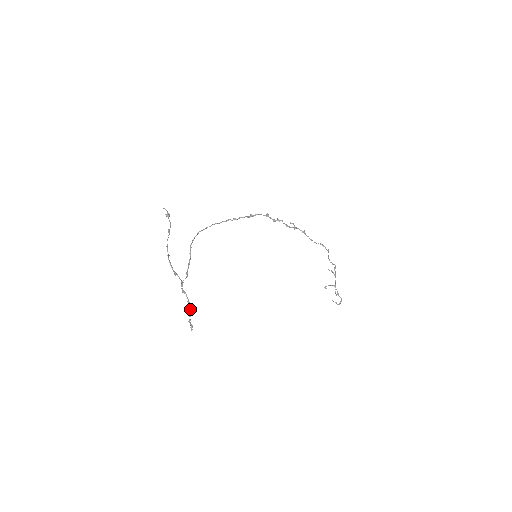
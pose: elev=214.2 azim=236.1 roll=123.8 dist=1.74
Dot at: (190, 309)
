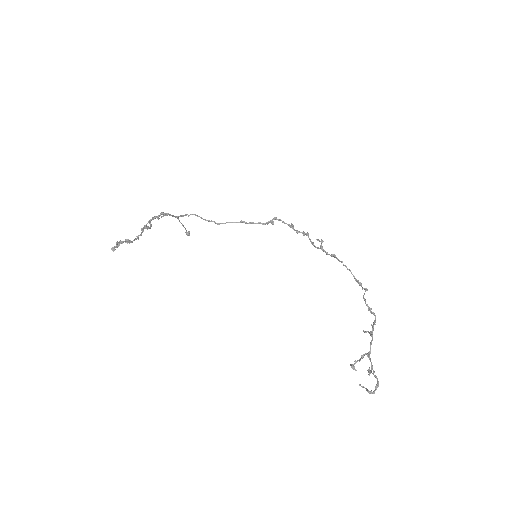
Dot at: (133, 240)
